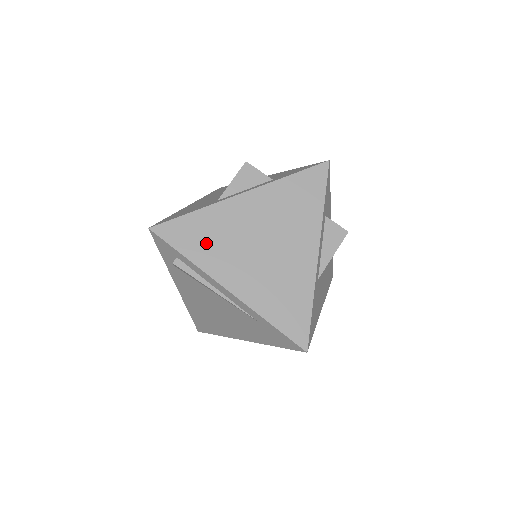
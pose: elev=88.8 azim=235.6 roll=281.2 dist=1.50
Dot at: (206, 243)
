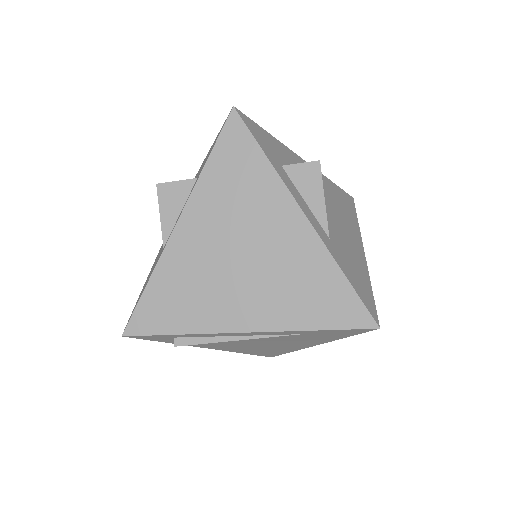
Dot at: (186, 304)
